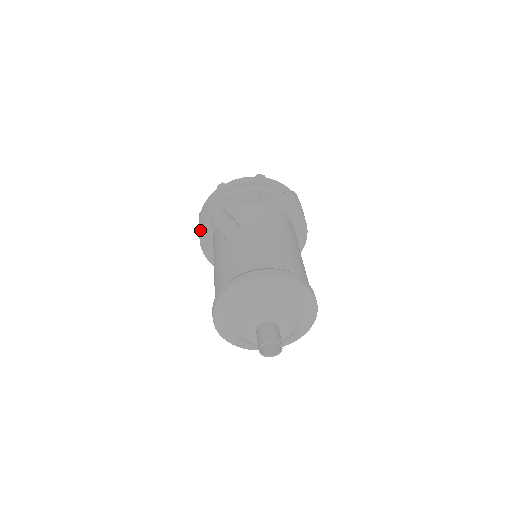
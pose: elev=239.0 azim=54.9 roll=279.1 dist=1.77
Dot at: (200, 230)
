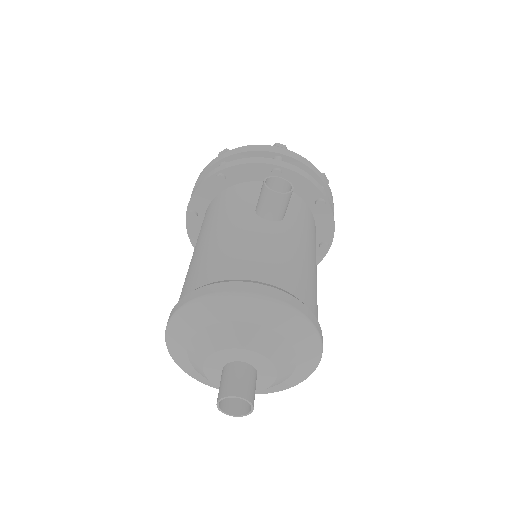
Dot at: (220, 170)
